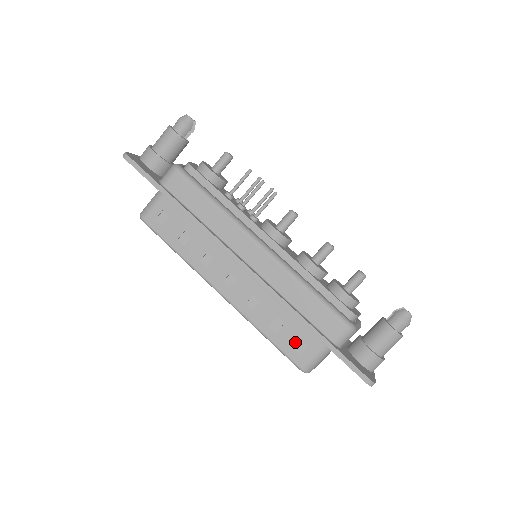
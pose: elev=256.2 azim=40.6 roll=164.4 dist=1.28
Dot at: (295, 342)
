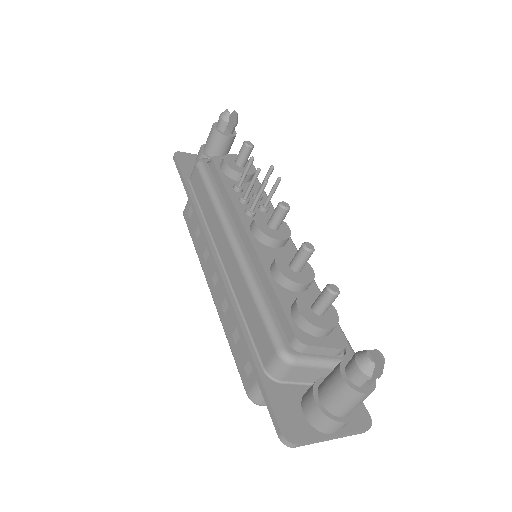
Dot at: (246, 360)
